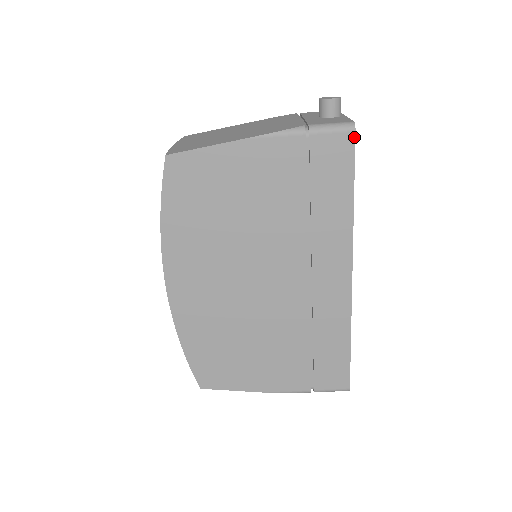
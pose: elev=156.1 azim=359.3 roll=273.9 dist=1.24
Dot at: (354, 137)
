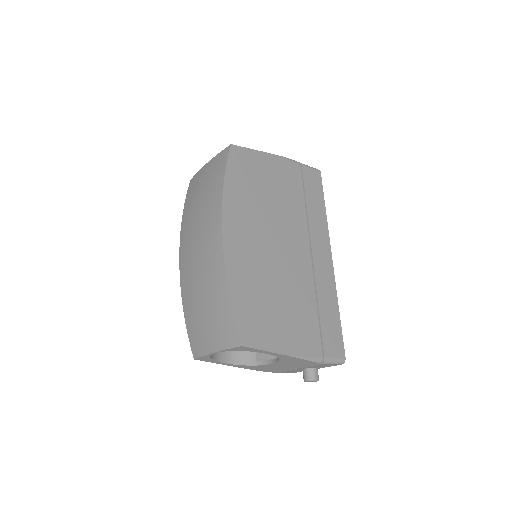
Dot at: occluded
